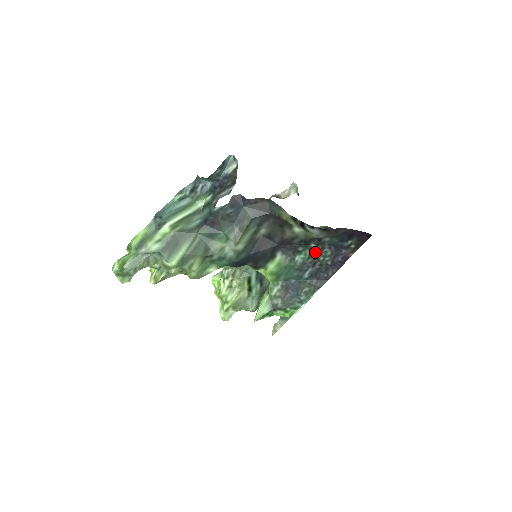
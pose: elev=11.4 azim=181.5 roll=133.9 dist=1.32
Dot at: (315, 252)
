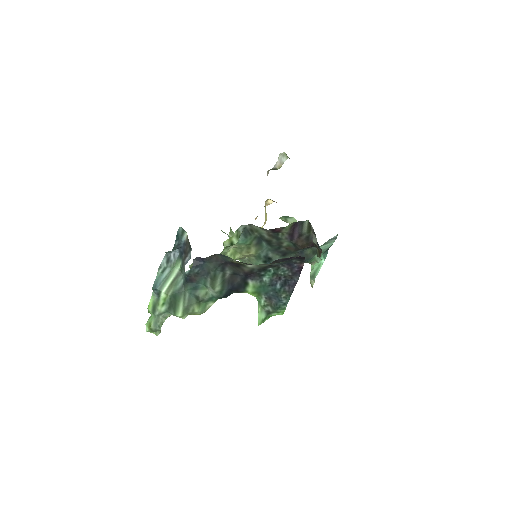
Dot at: (275, 271)
